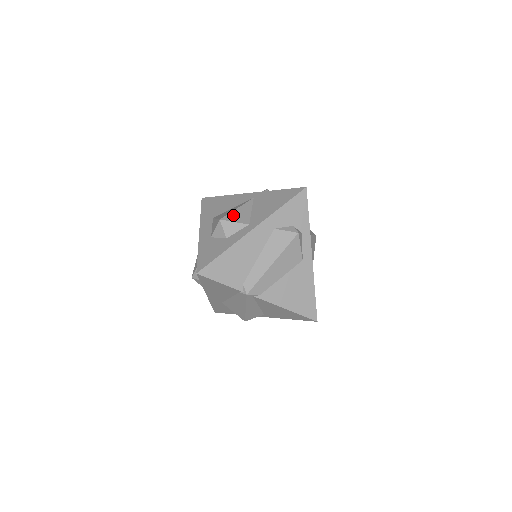
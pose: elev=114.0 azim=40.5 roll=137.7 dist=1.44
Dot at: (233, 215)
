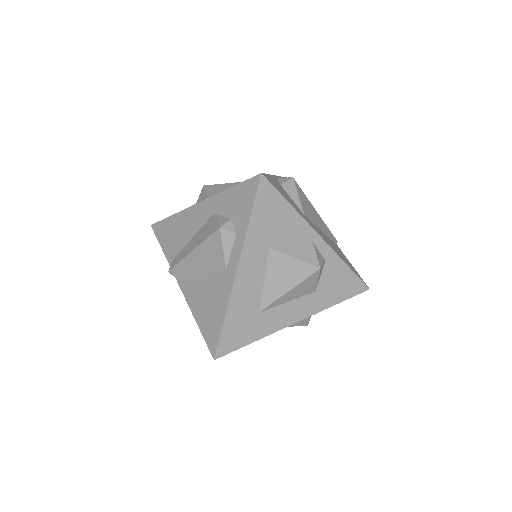
Dot at: (217, 186)
